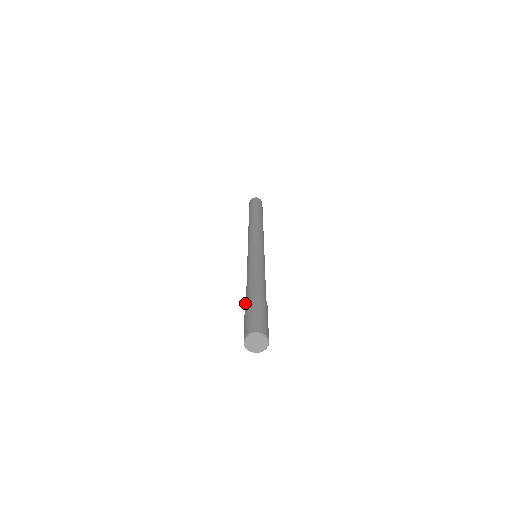
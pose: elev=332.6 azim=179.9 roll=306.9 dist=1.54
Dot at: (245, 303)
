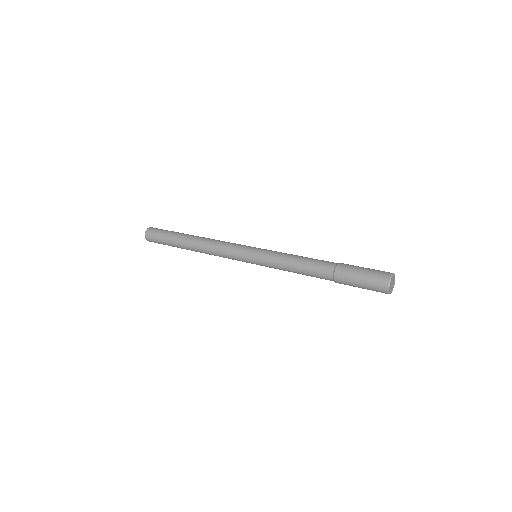
Dot at: (336, 281)
